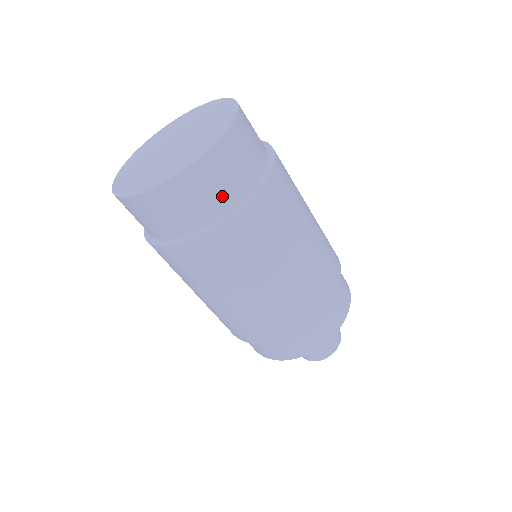
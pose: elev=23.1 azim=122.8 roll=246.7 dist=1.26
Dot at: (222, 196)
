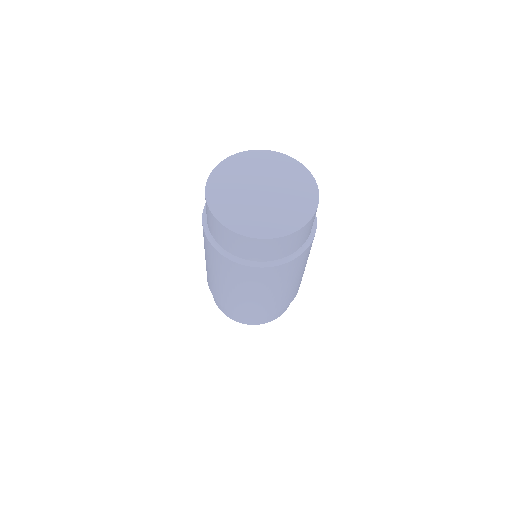
Dot at: (301, 242)
